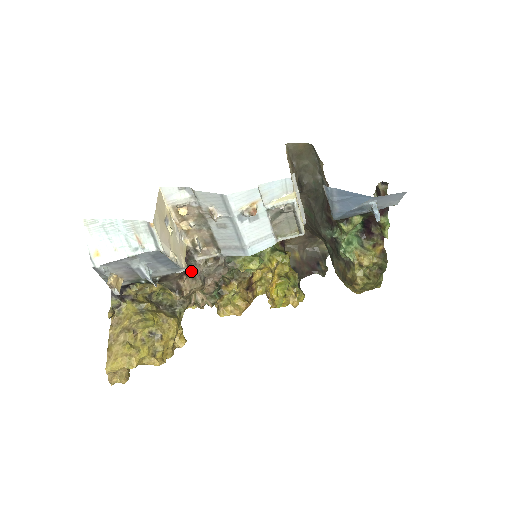
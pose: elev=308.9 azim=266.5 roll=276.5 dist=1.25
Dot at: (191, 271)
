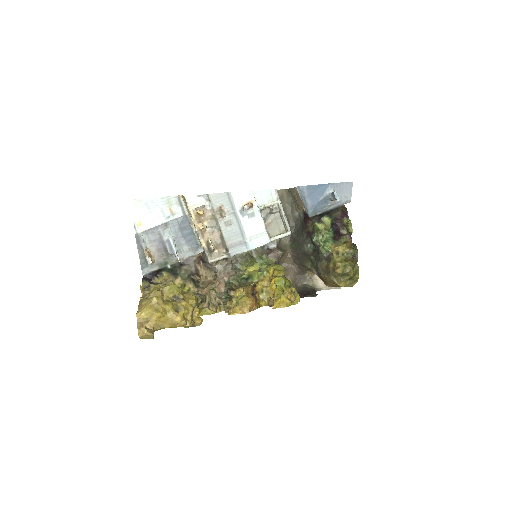
Dot at: (206, 264)
